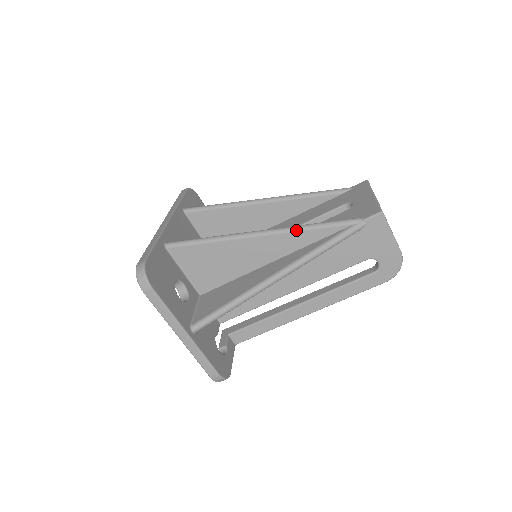
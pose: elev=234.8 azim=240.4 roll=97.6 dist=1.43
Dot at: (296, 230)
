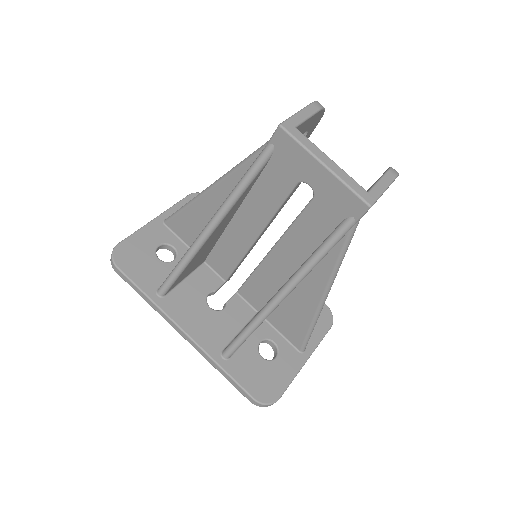
Dot at: occluded
